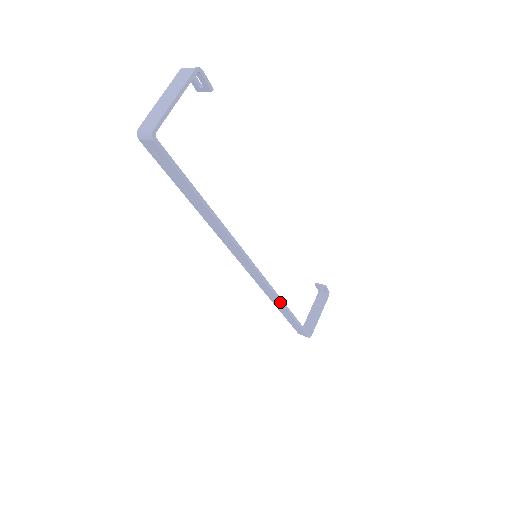
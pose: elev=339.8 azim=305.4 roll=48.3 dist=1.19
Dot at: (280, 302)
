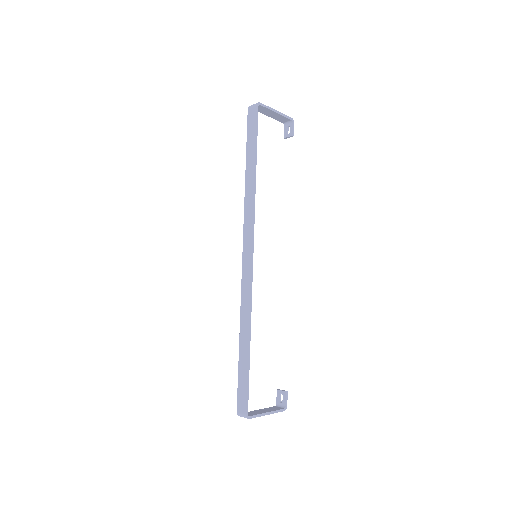
Dot at: (248, 319)
